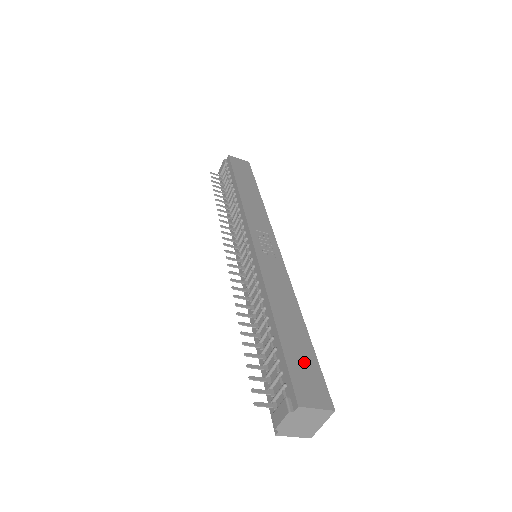
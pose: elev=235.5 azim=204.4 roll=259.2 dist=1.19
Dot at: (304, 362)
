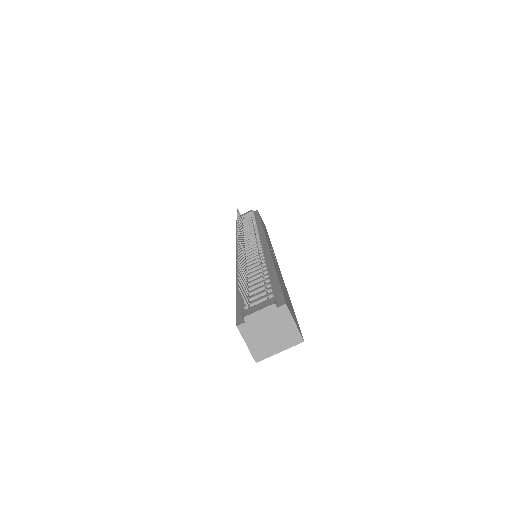
Dot at: occluded
